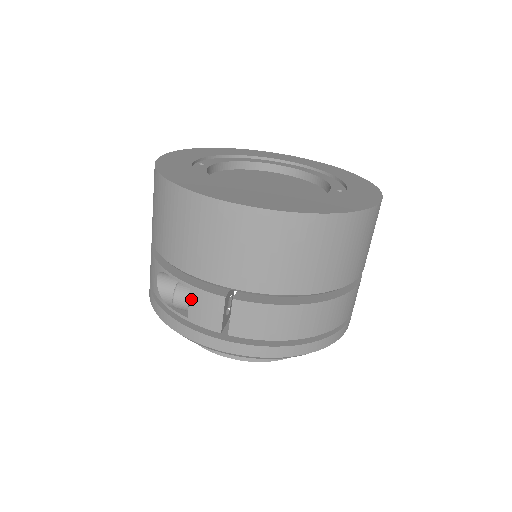
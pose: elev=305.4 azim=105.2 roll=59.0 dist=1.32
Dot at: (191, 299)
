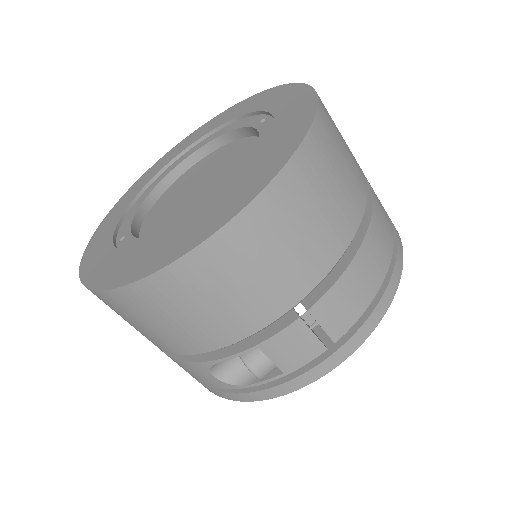
Dot at: (270, 355)
